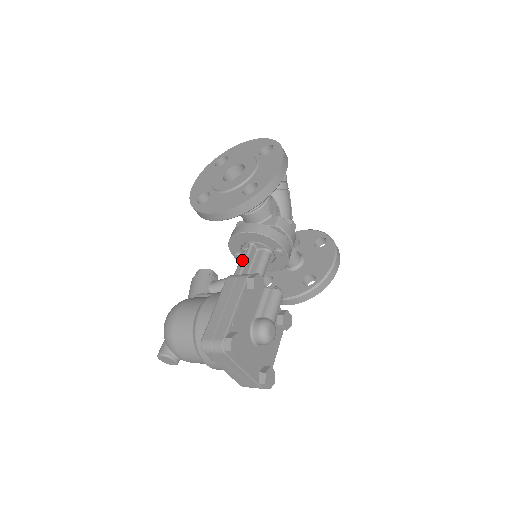
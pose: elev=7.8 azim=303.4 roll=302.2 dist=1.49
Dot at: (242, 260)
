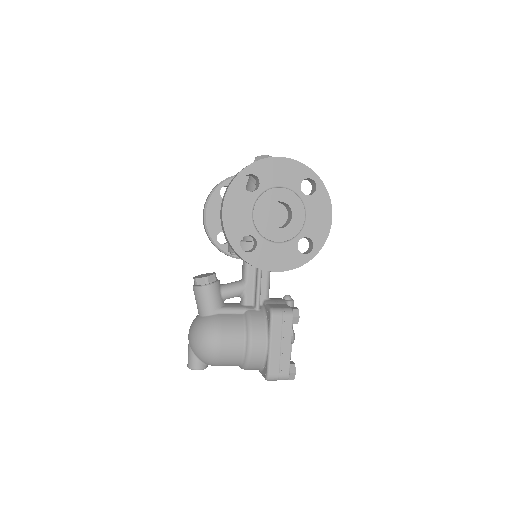
Dot at: (250, 267)
